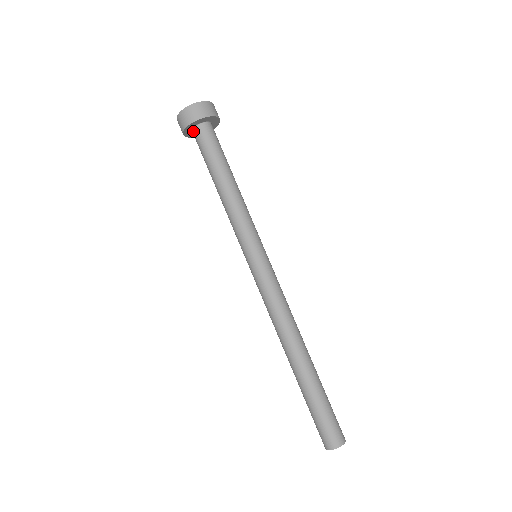
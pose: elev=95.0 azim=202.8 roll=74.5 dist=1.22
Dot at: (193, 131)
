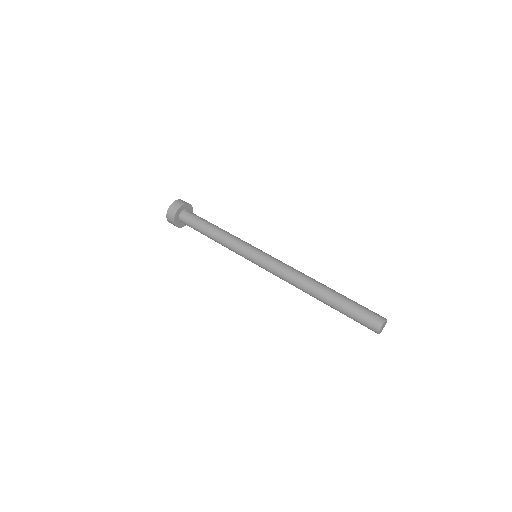
Dot at: (180, 216)
